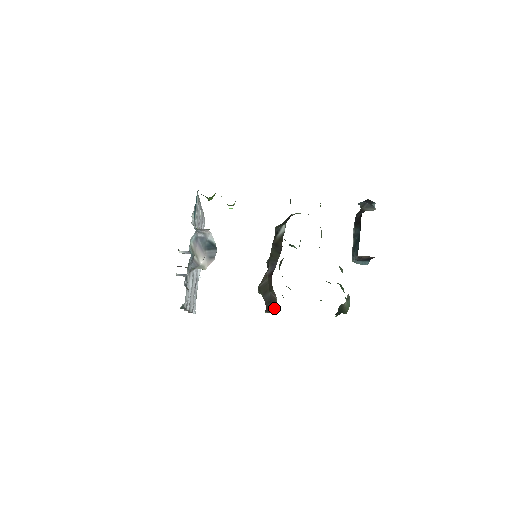
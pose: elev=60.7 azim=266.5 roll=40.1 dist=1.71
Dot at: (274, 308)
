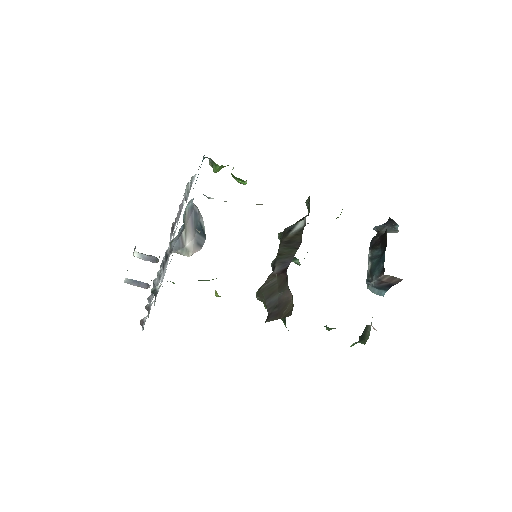
Dot at: (286, 312)
